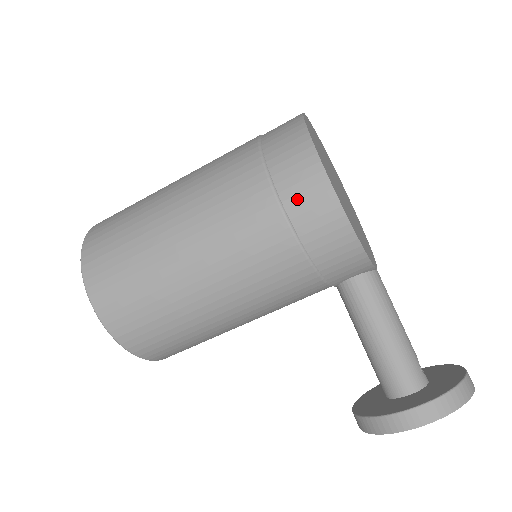
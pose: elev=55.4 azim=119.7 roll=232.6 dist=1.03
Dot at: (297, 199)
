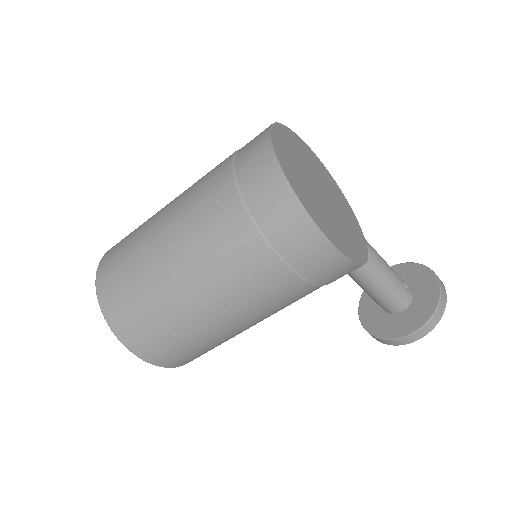
Dot at: (310, 266)
